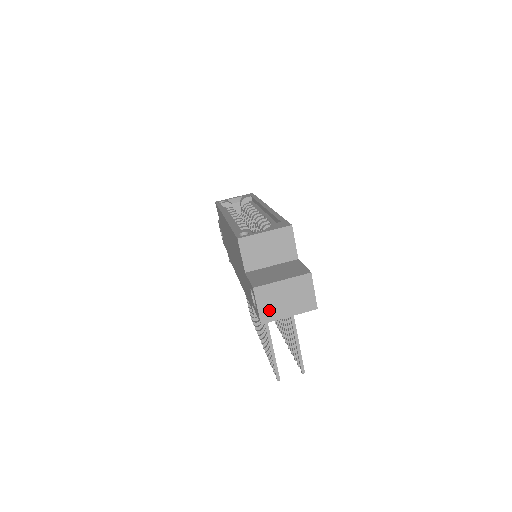
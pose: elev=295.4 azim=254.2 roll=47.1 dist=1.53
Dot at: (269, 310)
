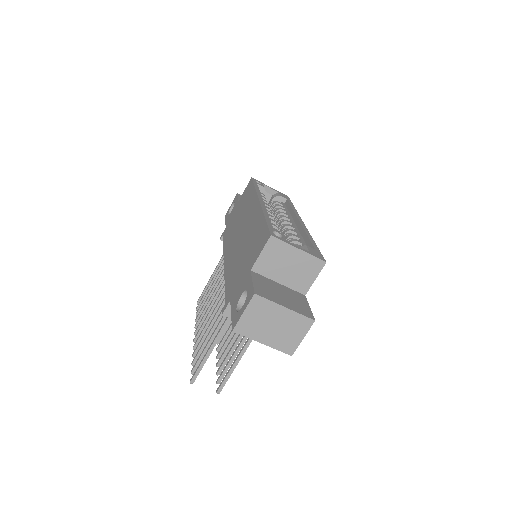
Dot at: (251, 324)
